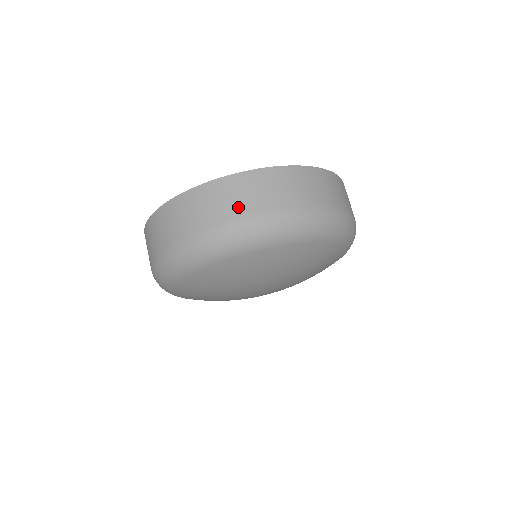
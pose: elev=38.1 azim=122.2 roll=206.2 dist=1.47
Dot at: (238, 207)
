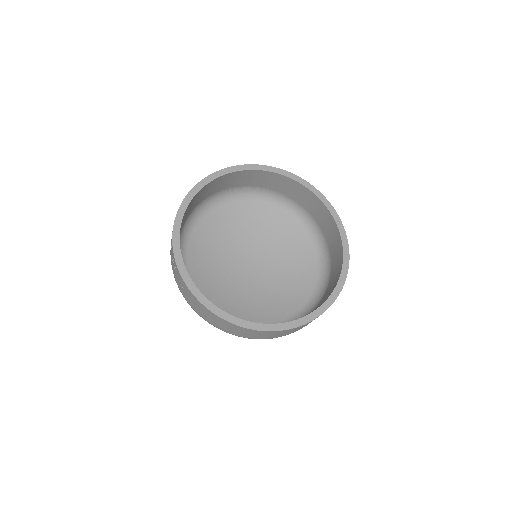
Dot at: occluded
